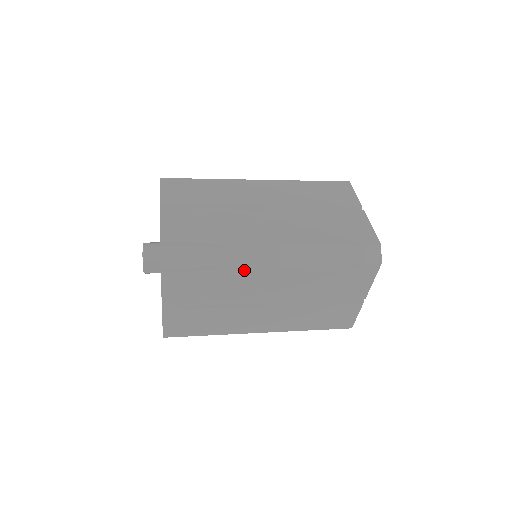
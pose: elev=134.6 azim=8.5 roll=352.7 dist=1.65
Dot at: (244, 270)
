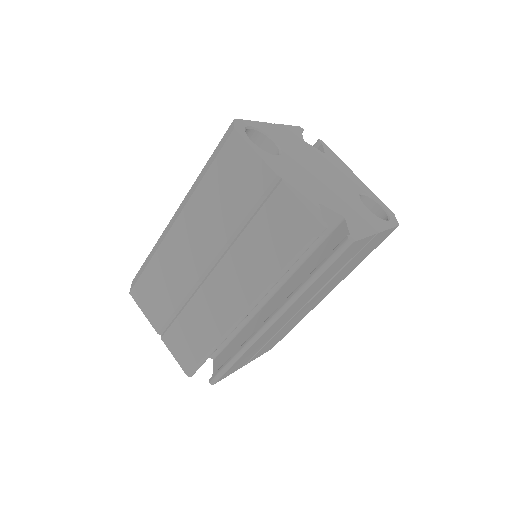
Dot at: (163, 248)
